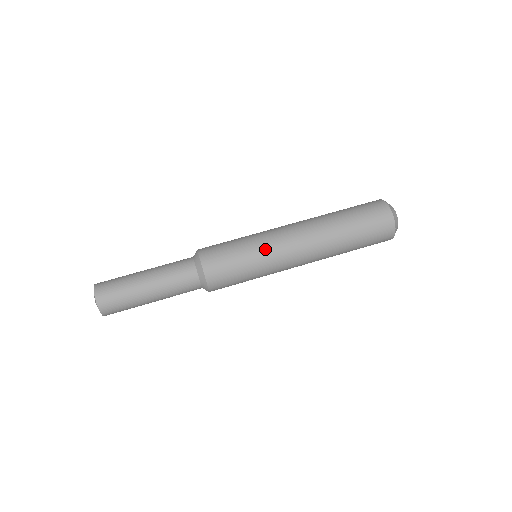
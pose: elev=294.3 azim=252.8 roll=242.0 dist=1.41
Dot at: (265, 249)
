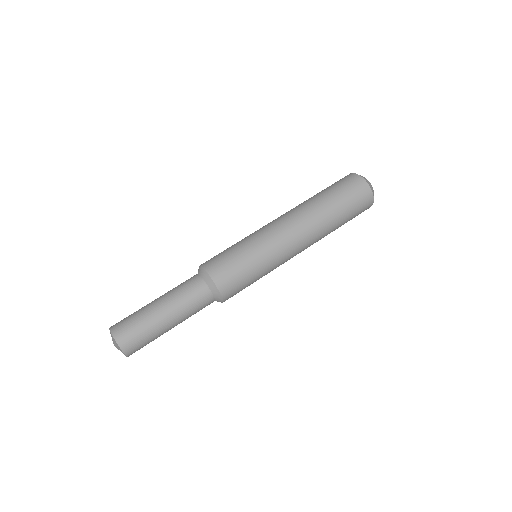
Dot at: (264, 244)
